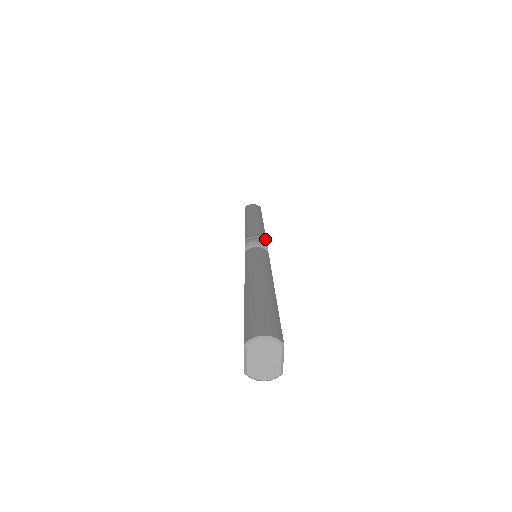
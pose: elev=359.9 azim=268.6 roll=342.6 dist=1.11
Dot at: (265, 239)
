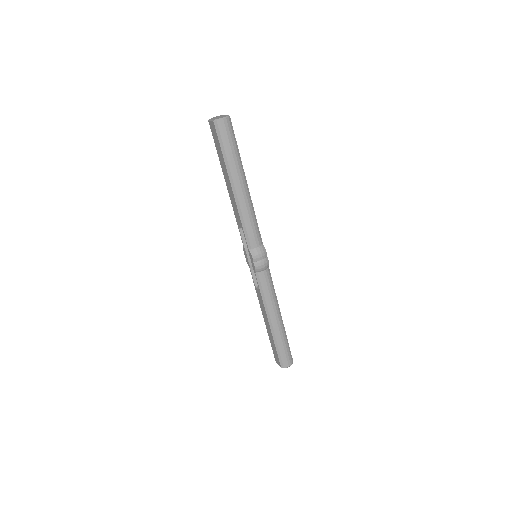
Dot at: (266, 255)
